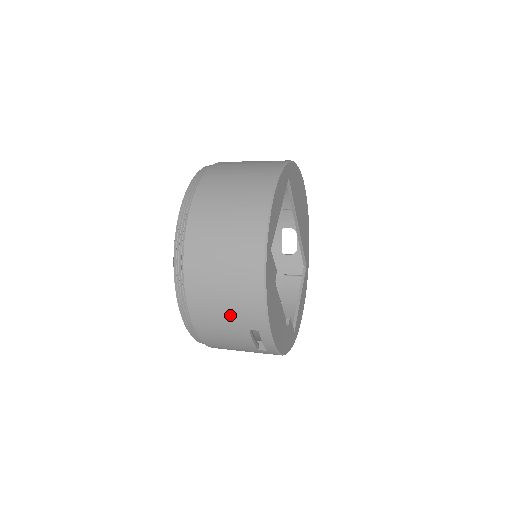
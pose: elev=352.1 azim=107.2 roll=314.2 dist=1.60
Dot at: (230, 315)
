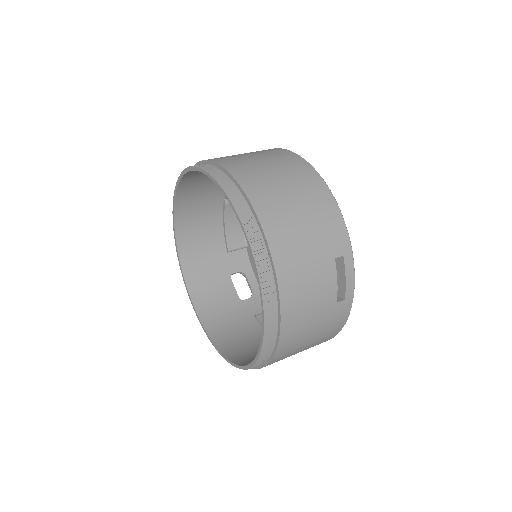
Dot at: (315, 243)
